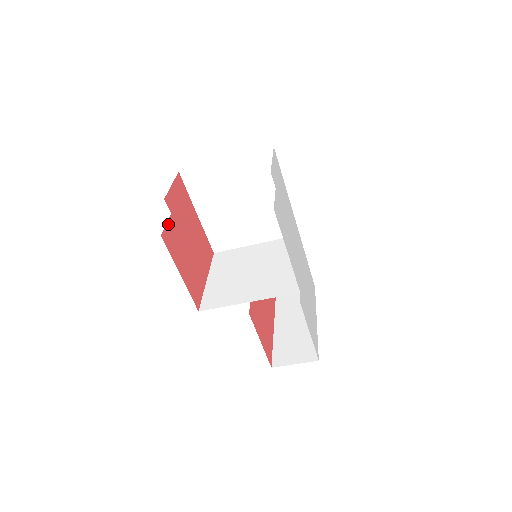
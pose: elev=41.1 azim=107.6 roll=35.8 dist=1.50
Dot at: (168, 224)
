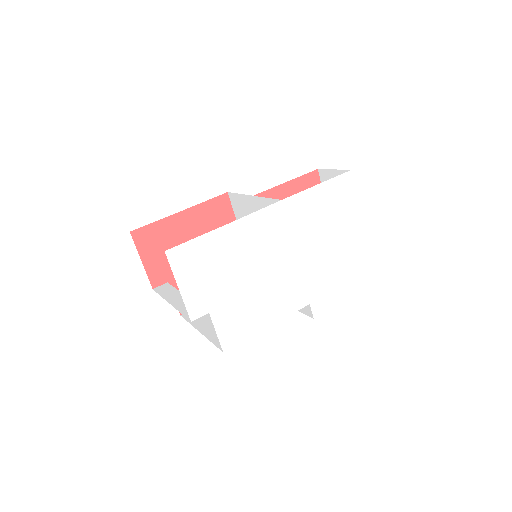
Dot at: occluded
